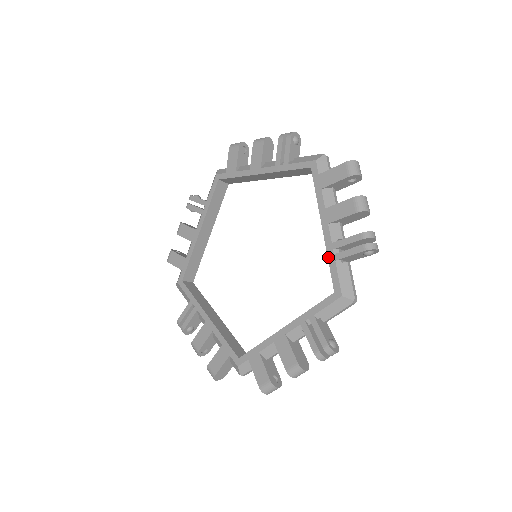
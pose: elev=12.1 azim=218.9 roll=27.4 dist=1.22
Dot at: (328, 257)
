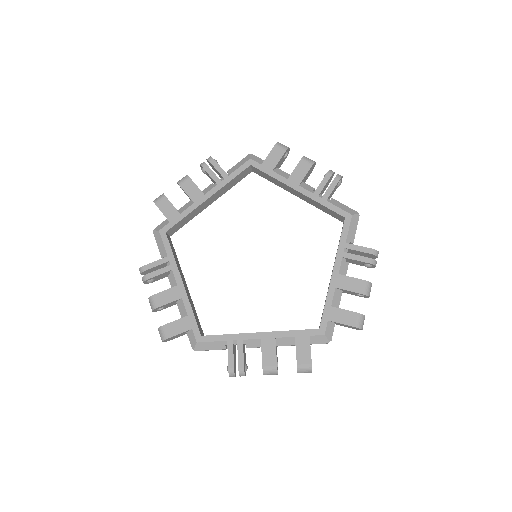
Dot at: (320, 203)
